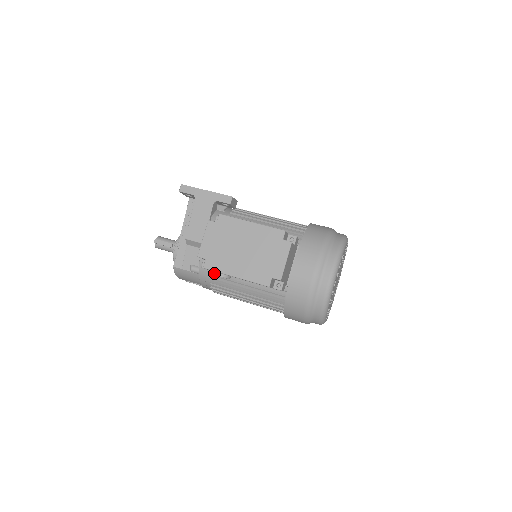
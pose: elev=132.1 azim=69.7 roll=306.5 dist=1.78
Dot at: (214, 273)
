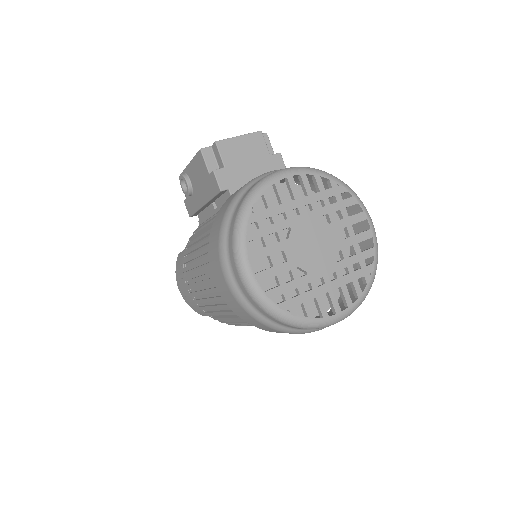
Dot at: occluded
